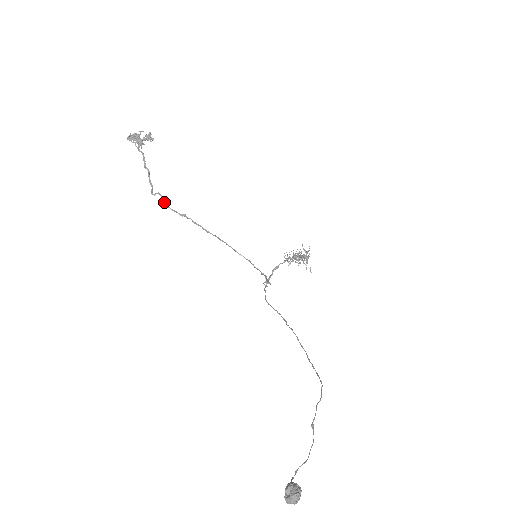
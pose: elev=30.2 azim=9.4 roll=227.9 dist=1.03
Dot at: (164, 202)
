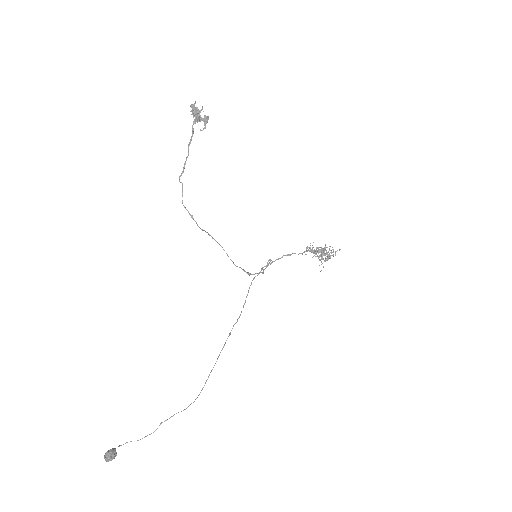
Dot at: (182, 196)
